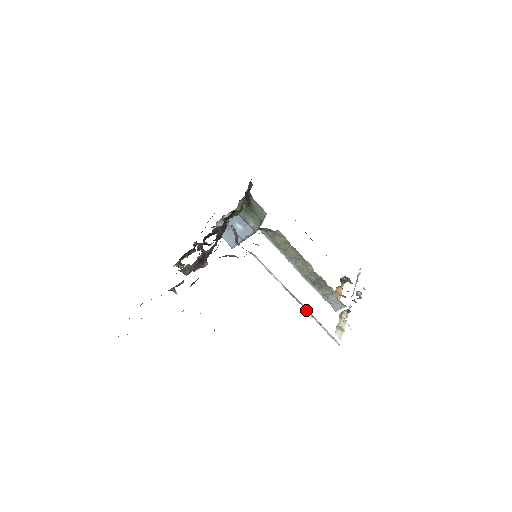
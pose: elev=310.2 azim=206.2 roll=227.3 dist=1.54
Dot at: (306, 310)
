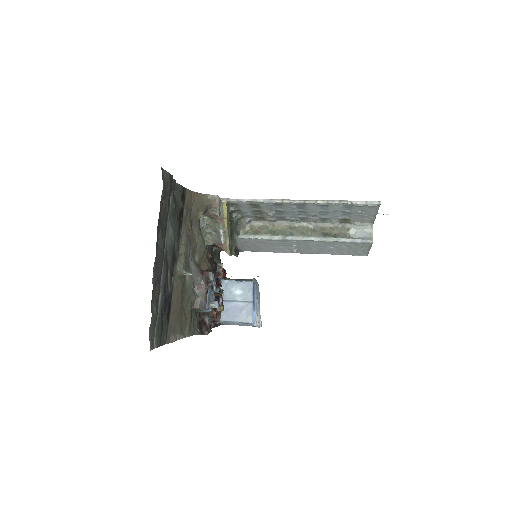
Dot at: (316, 202)
